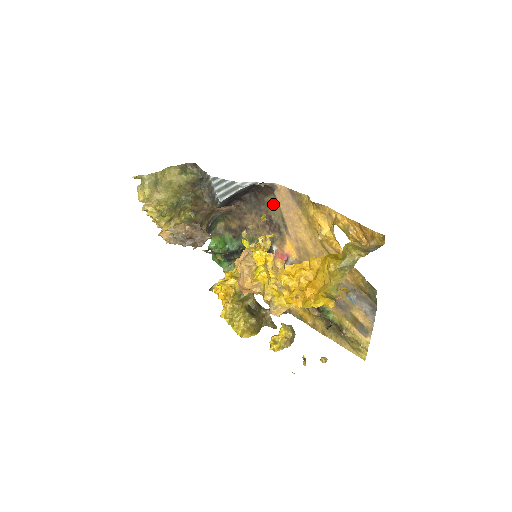
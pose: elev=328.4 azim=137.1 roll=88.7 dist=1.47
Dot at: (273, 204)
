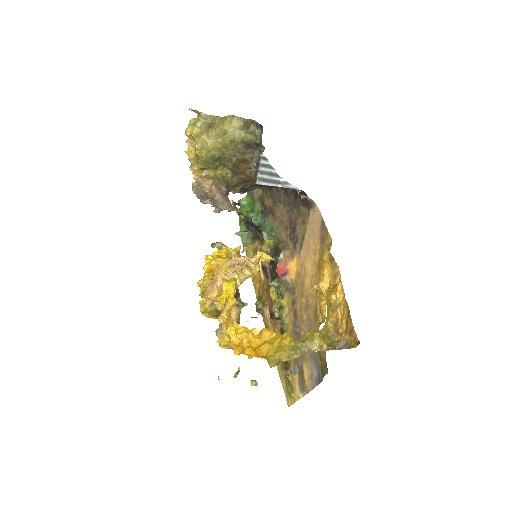
Dot at: (304, 217)
